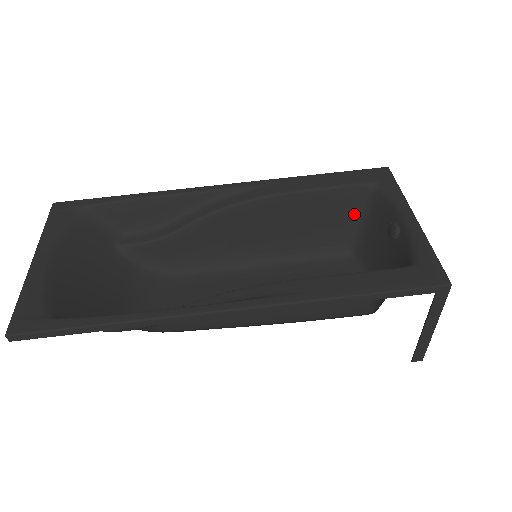
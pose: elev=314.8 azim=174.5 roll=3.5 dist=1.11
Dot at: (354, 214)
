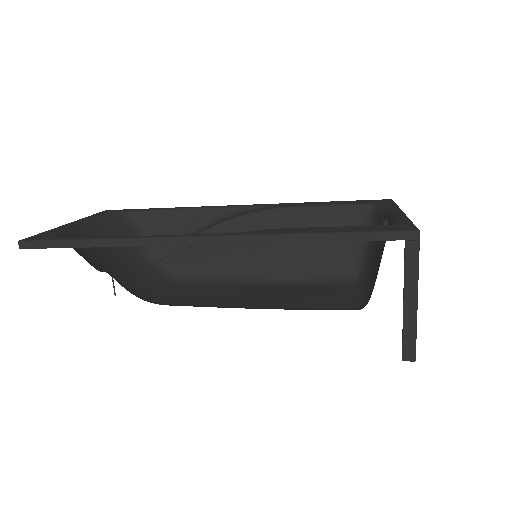
Dot at: occluded
